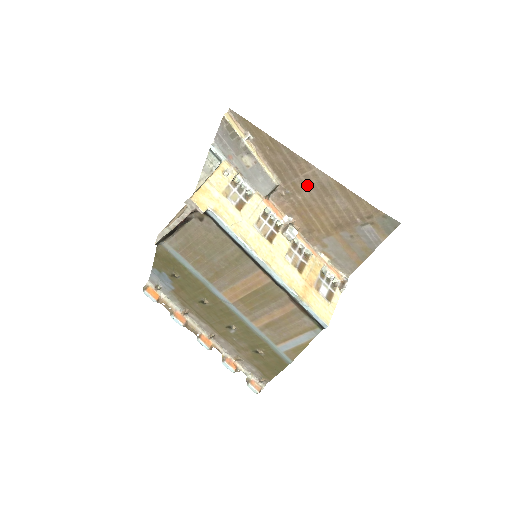
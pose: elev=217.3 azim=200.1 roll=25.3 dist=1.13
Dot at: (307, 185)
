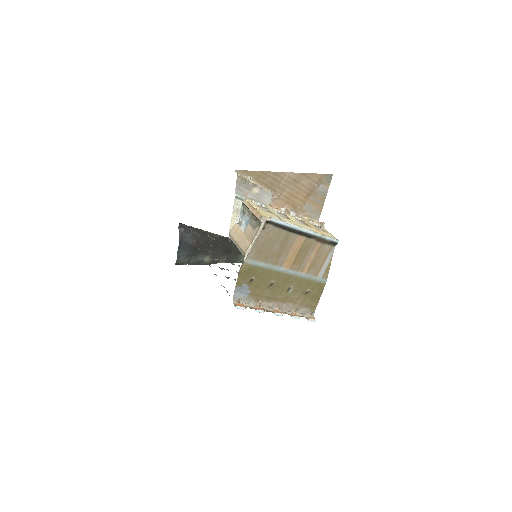
Dot at: (287, 184)
